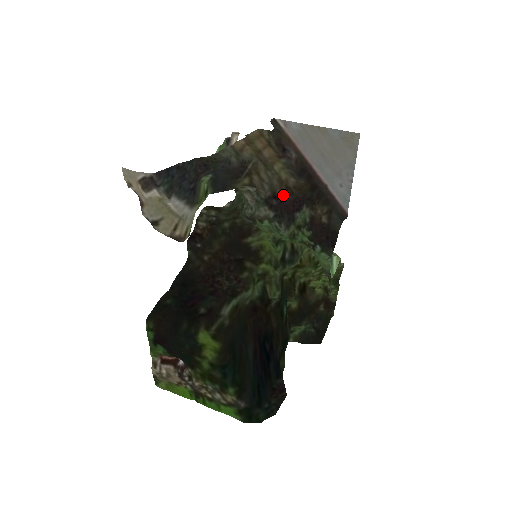
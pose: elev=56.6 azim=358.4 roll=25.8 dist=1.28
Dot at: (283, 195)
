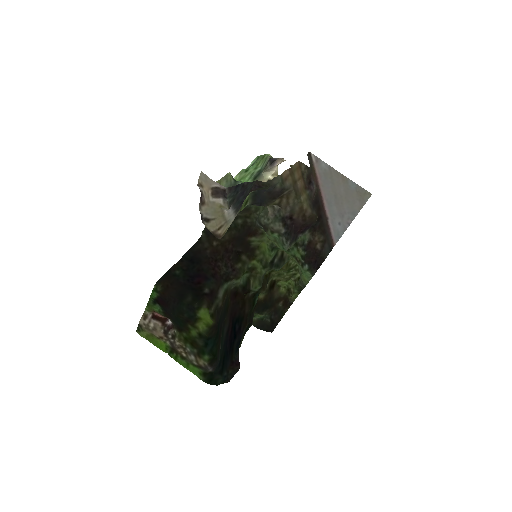
Dot at: (297, 219)
